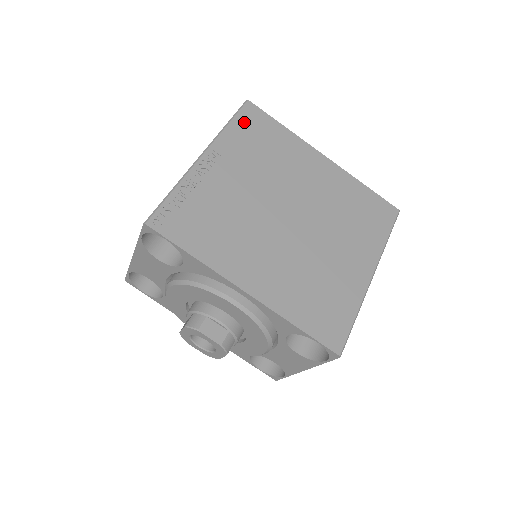
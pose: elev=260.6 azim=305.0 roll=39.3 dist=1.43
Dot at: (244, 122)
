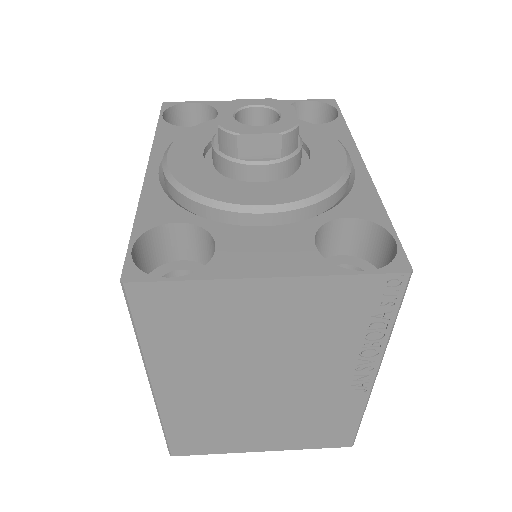
Dot at: occluded
